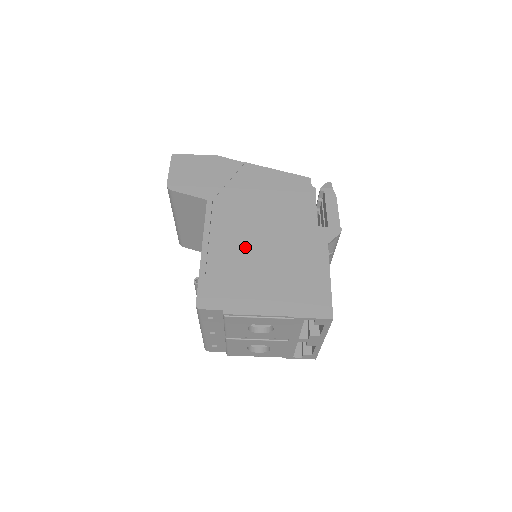
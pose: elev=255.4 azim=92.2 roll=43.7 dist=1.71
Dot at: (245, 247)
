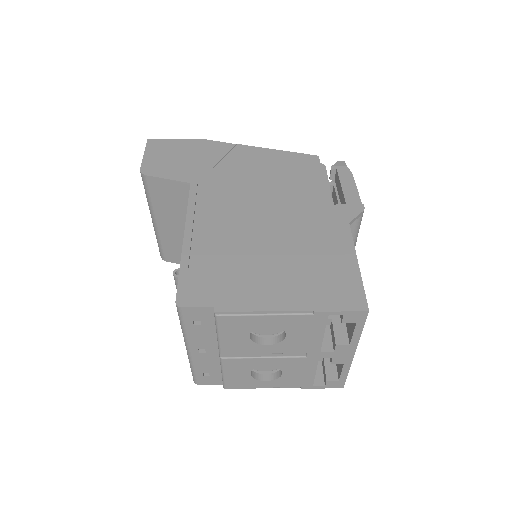
Dot at: (241, 231)
